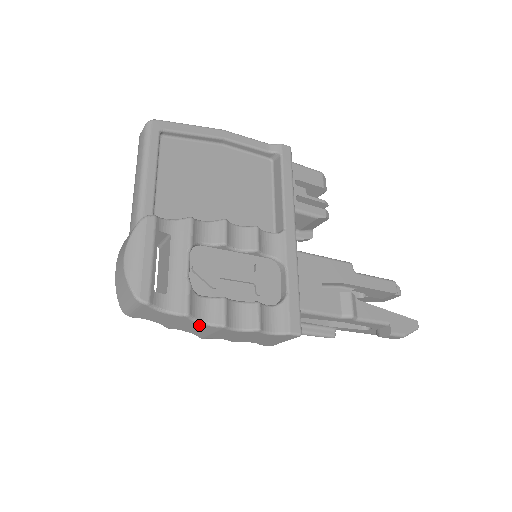
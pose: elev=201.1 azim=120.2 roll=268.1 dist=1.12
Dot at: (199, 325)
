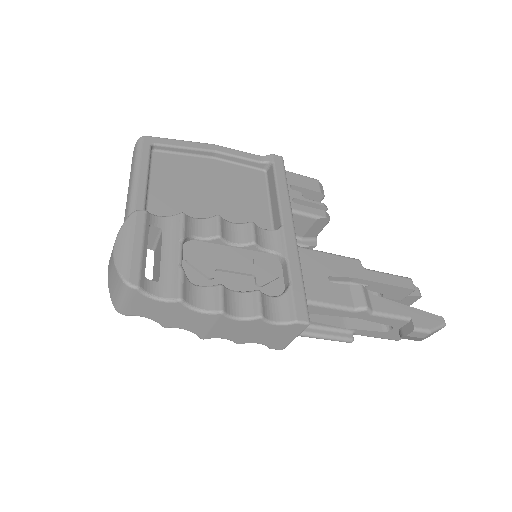
Dot at: (196, 314)
